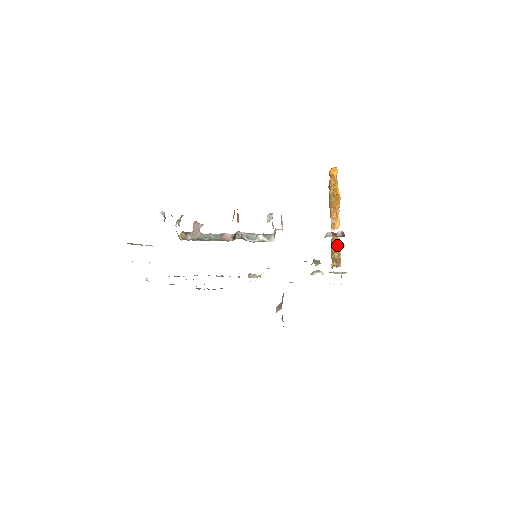
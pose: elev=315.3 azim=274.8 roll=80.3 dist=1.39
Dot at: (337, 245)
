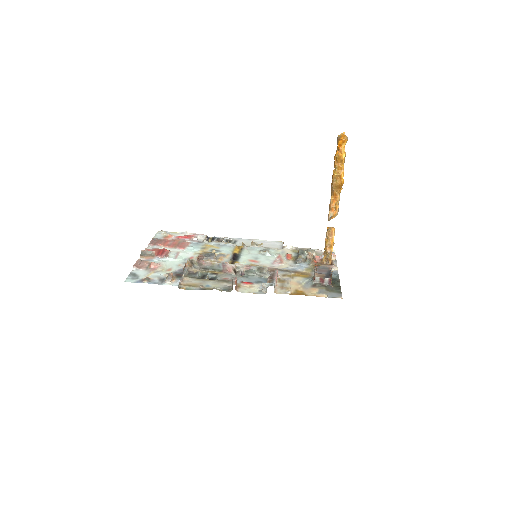
Dot at: (330, 243)
